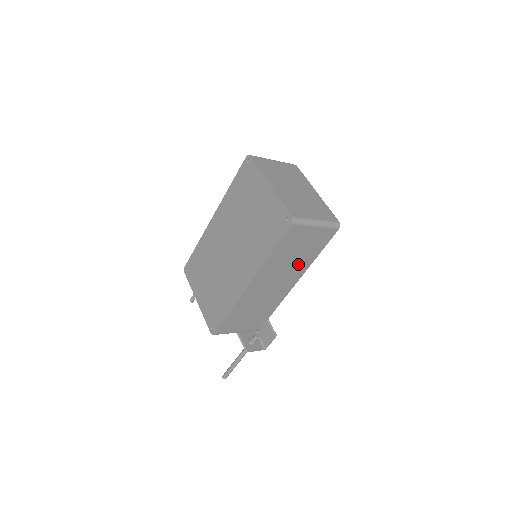
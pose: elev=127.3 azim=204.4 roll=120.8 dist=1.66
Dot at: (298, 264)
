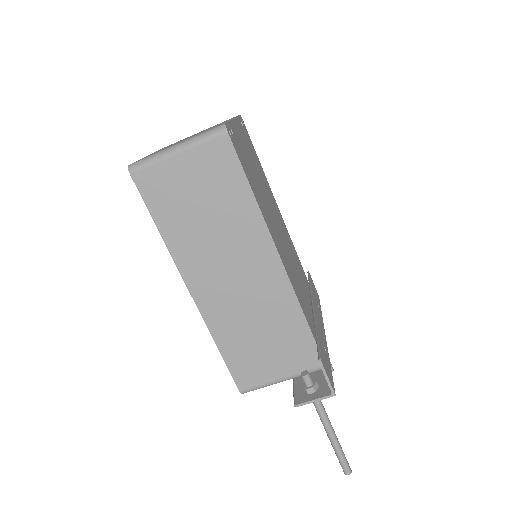
Dot at: (234, 224)
